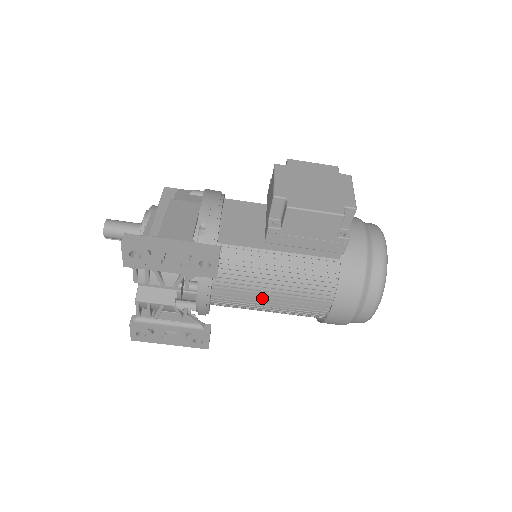
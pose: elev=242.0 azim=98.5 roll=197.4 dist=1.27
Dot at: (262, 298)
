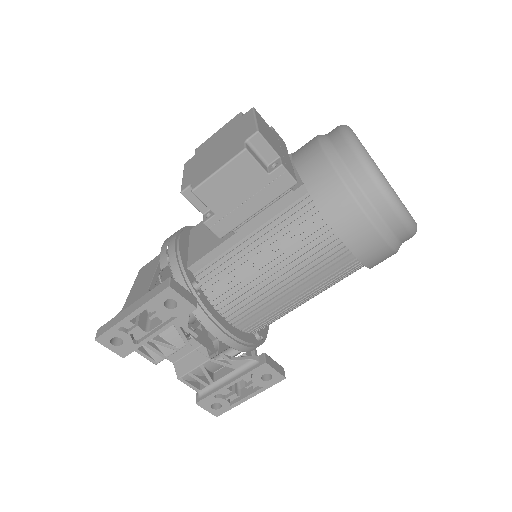
Dot at: (275, 292)
